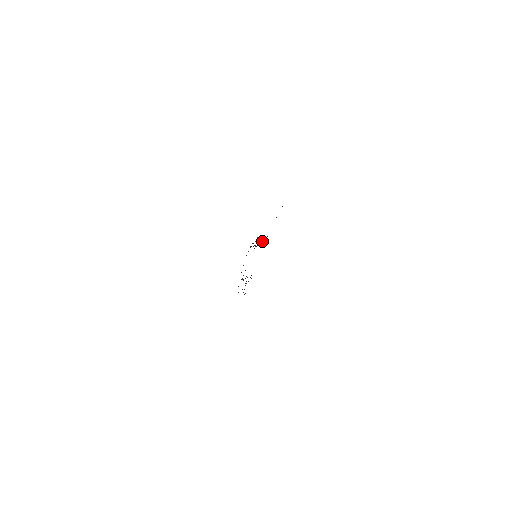
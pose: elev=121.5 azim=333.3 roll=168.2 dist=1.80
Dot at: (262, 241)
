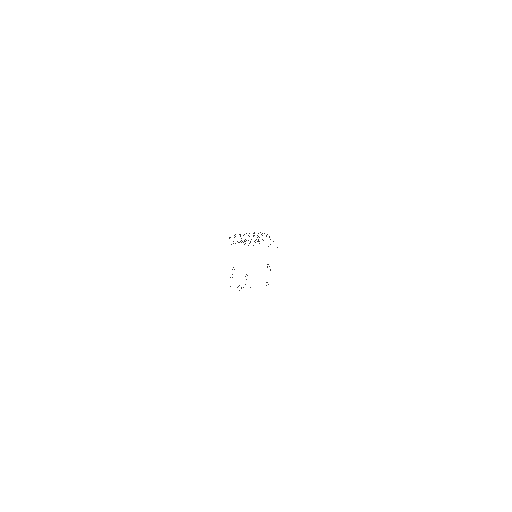
Dot at: (251, 239)
